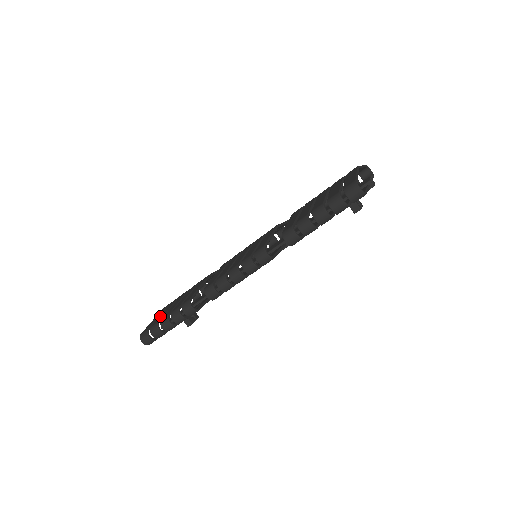
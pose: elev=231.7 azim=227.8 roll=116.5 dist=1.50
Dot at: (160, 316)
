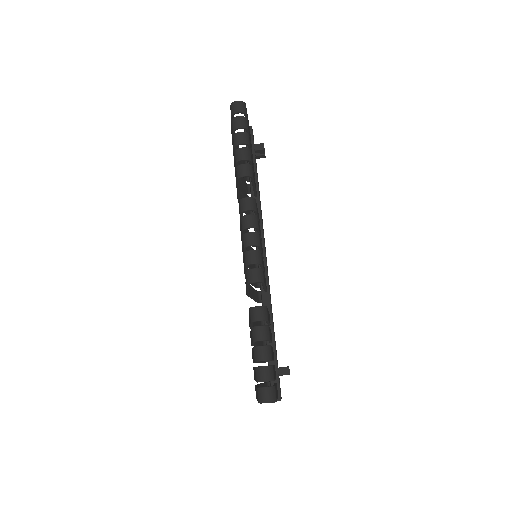
Dot at: occluded
